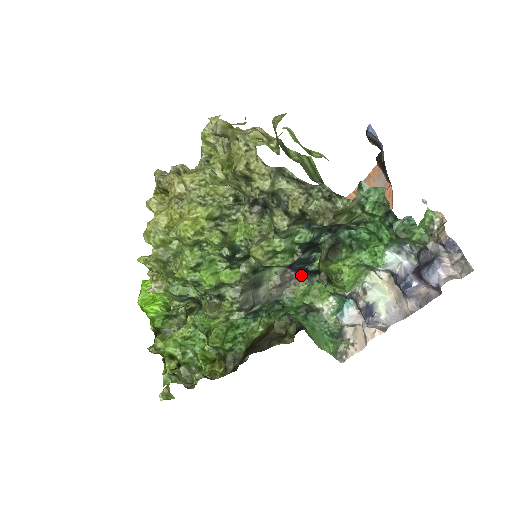
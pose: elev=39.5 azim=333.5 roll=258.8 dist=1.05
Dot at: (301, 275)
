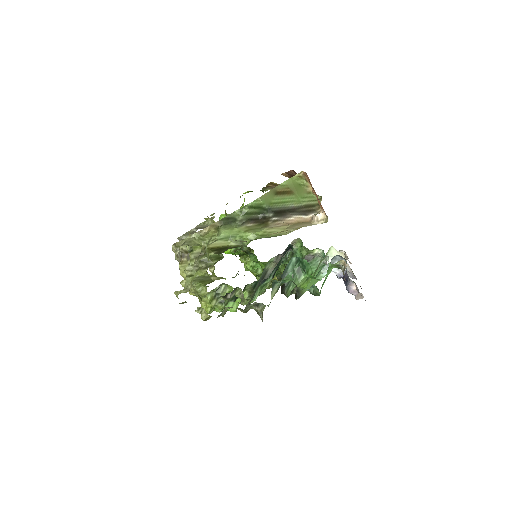
Dot at: occluded
